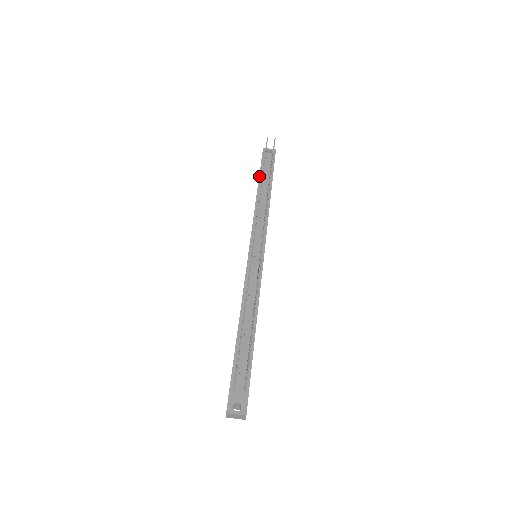
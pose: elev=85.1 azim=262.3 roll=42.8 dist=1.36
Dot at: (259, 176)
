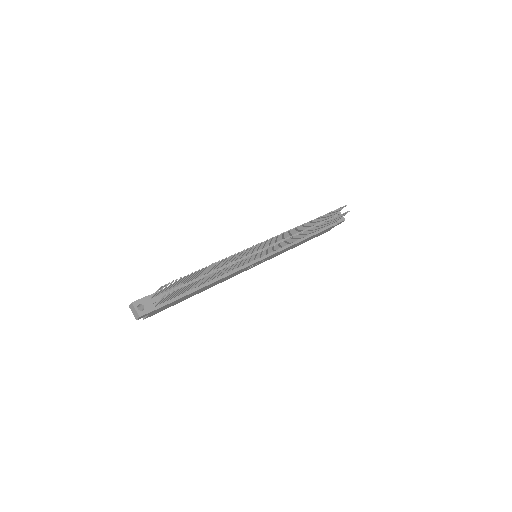
Dot at: occluded
